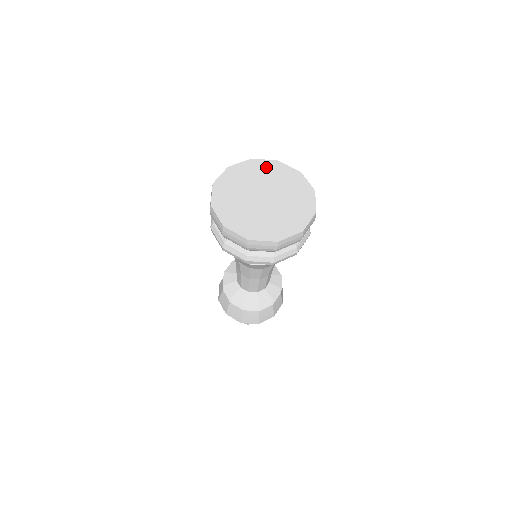
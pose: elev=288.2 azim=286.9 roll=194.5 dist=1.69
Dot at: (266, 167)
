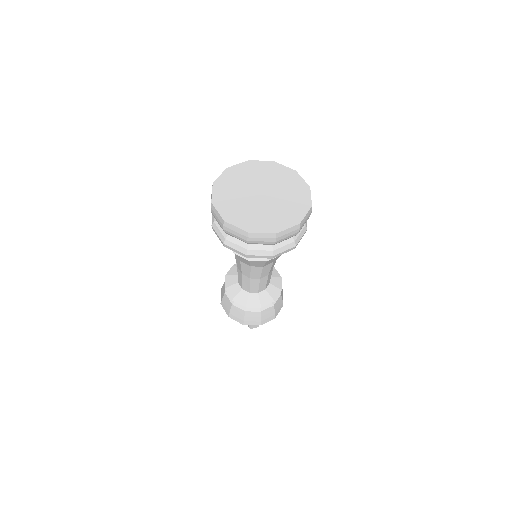
Dot at: (244, 169)
